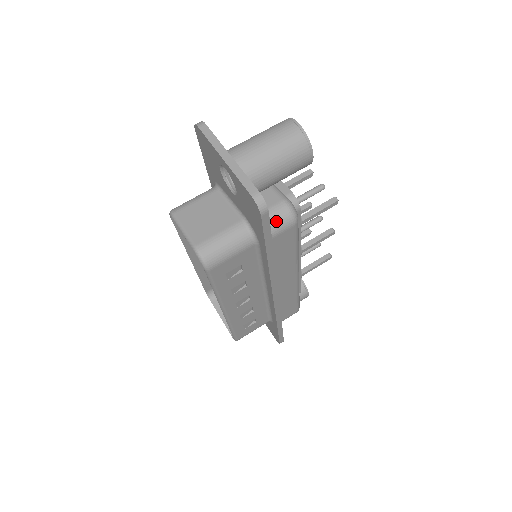
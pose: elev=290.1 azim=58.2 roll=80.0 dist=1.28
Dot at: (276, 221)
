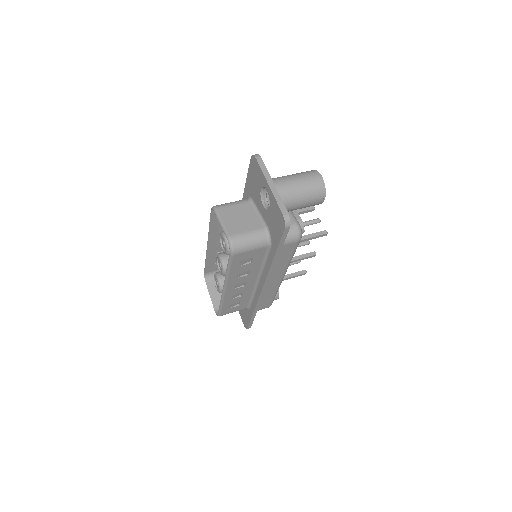
Dot at: (288, 235)
